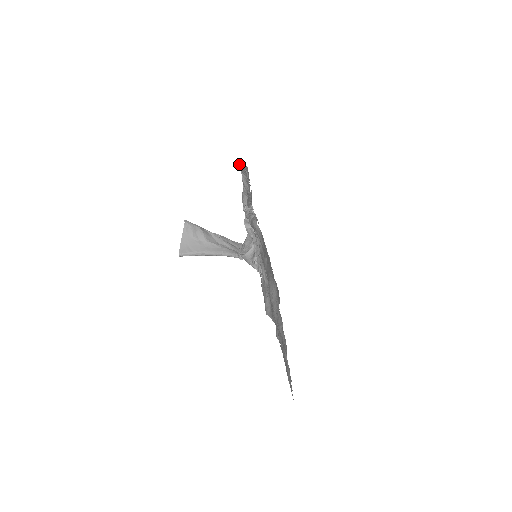
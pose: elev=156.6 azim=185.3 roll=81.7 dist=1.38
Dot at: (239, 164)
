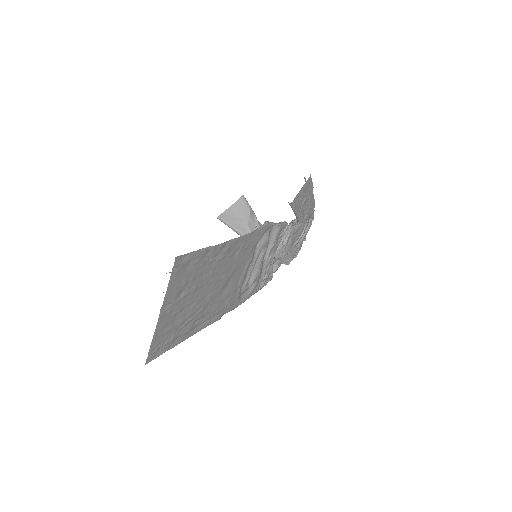
Dot at: occluded
